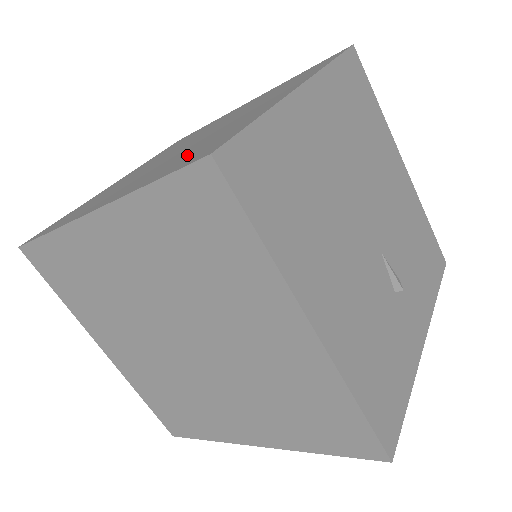
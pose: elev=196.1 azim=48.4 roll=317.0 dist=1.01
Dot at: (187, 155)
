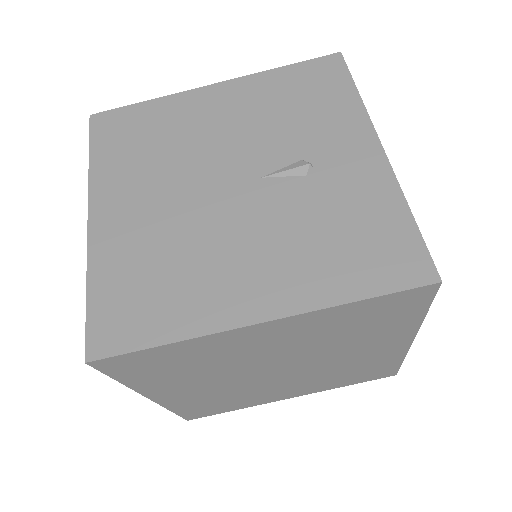
Dot at: occluded
